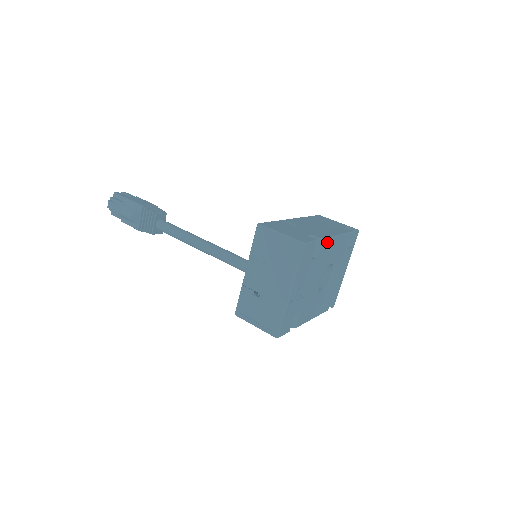
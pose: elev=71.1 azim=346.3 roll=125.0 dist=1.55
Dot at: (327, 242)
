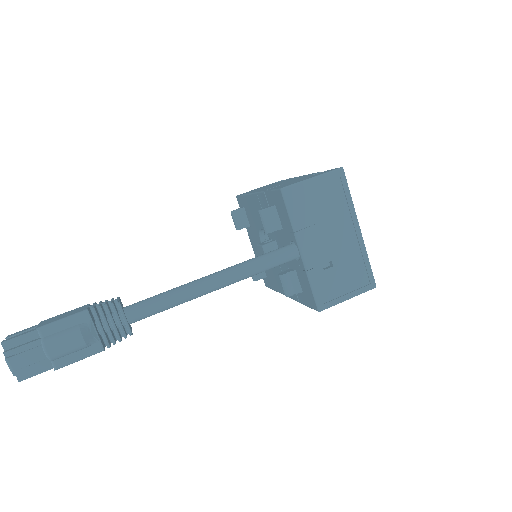
Dot at: occluded
